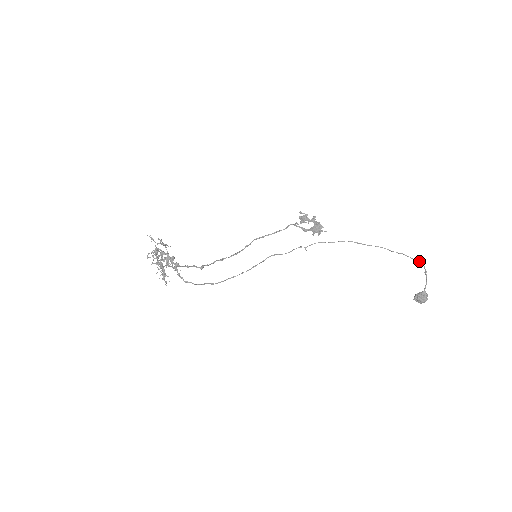
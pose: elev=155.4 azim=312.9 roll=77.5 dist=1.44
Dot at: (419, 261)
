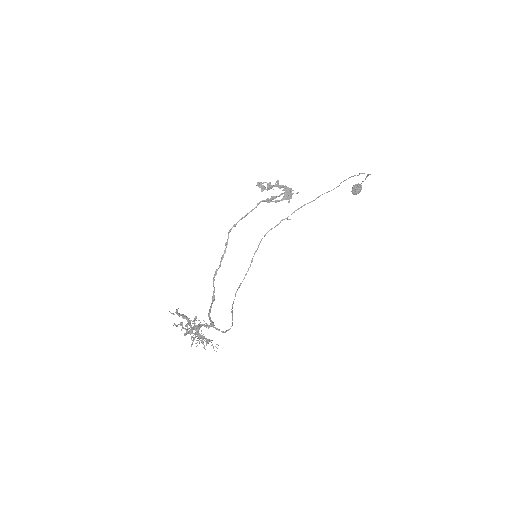
Dot at: (367, 174)
